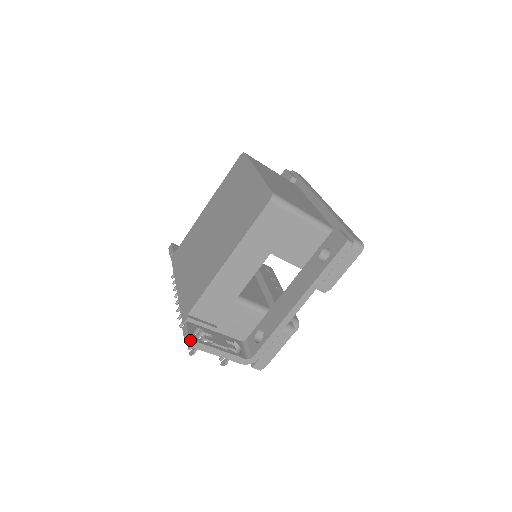
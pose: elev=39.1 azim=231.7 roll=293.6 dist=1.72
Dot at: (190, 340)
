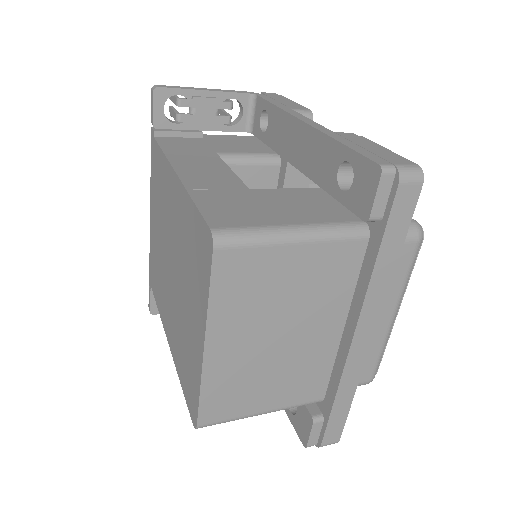
Dot at: occluded
